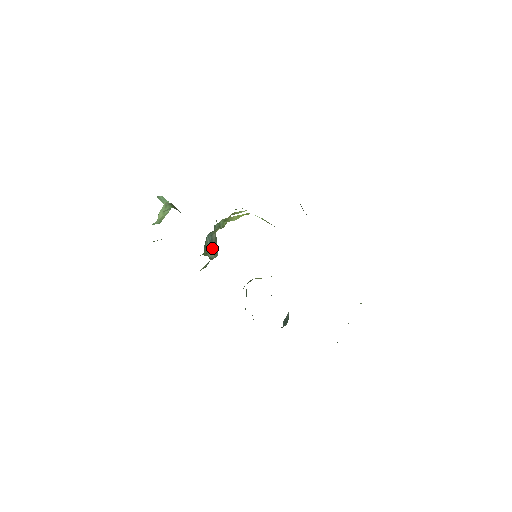
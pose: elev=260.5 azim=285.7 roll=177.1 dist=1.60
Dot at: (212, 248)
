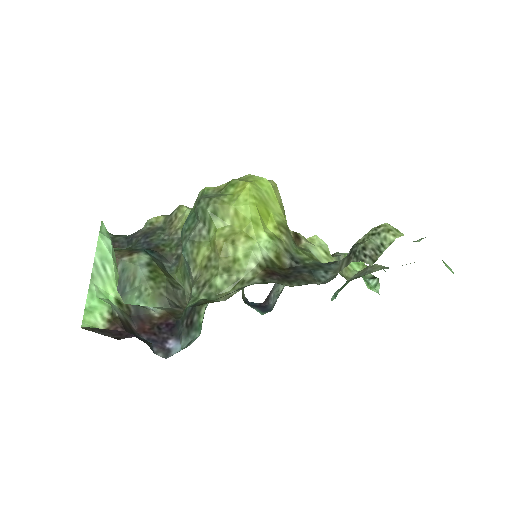
Dot at: (189, 285)
